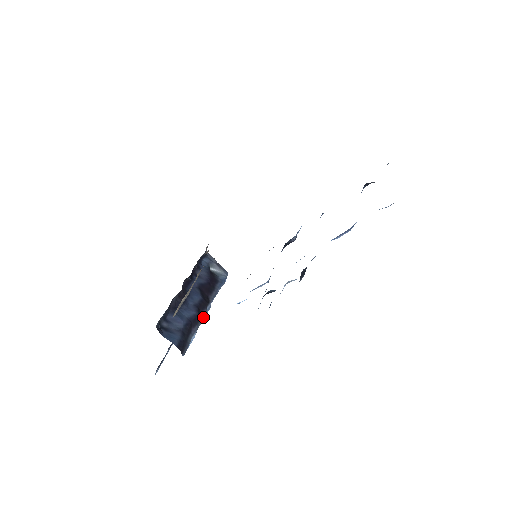
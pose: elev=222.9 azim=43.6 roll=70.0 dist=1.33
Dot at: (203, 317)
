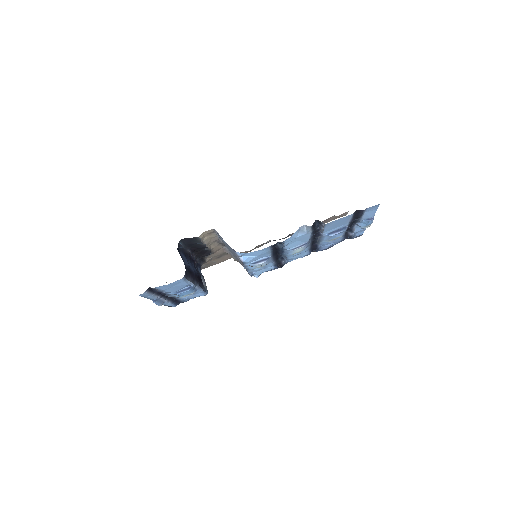
Dot at: (195, 284)
